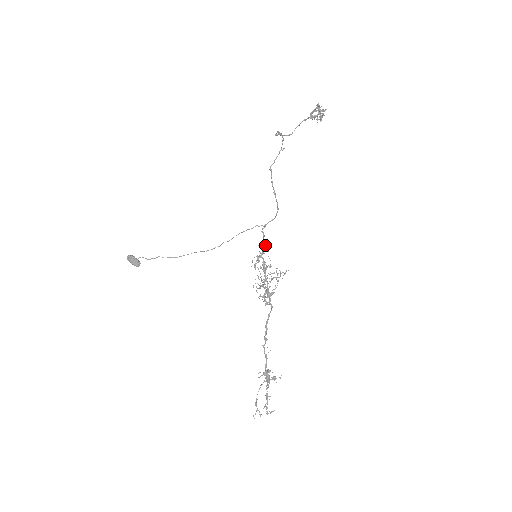
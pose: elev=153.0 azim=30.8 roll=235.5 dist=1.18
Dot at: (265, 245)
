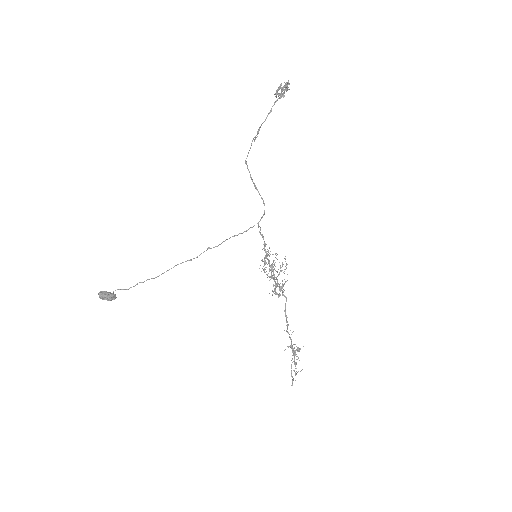
Dot at: (263, 244)
